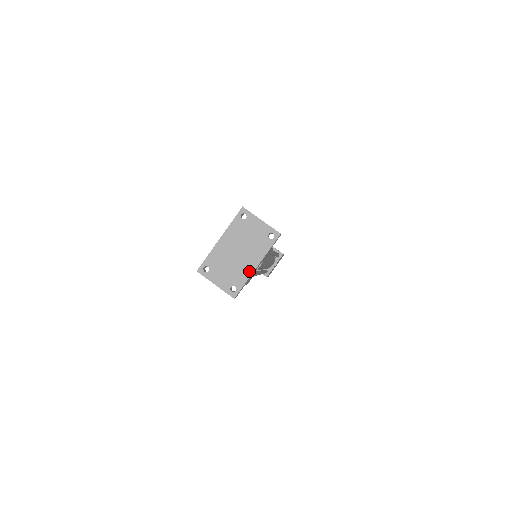
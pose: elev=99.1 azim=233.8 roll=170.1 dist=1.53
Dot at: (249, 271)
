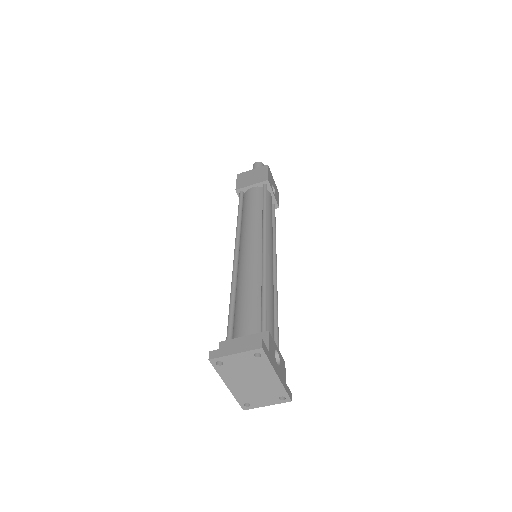
Dot at: (276, 383)
